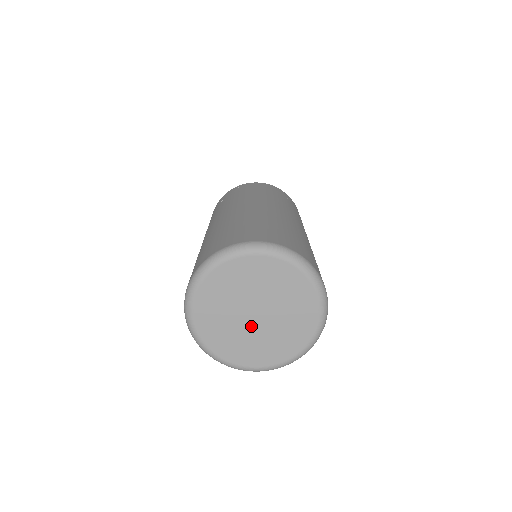
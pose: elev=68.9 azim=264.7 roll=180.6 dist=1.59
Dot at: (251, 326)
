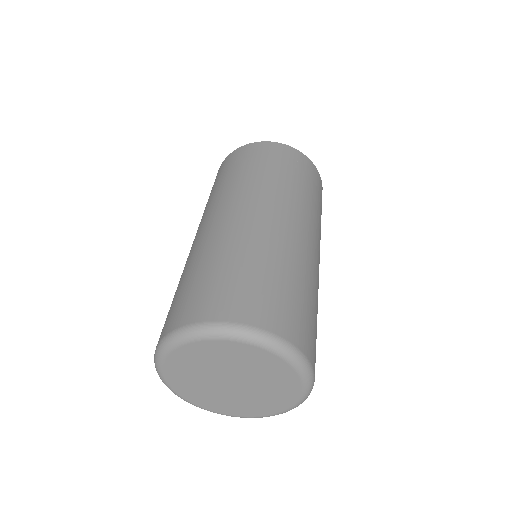
Dot at: (226, 389)
